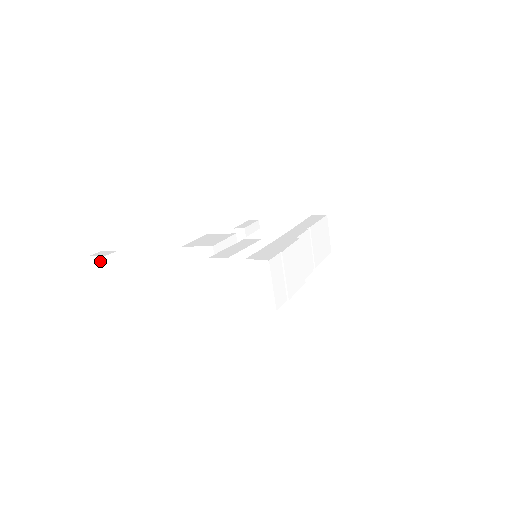
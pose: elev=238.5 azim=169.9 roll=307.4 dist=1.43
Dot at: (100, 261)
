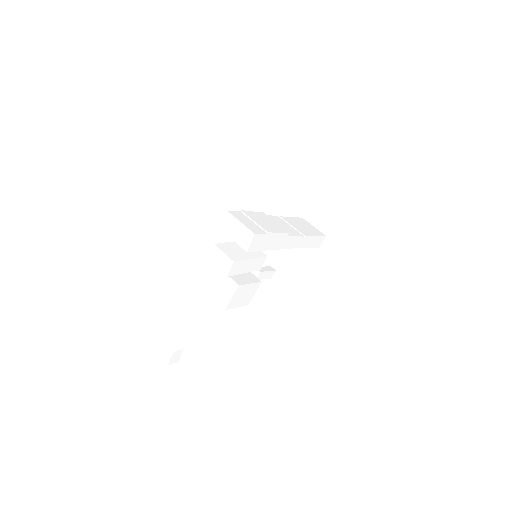
Dot at: (168, 352)
